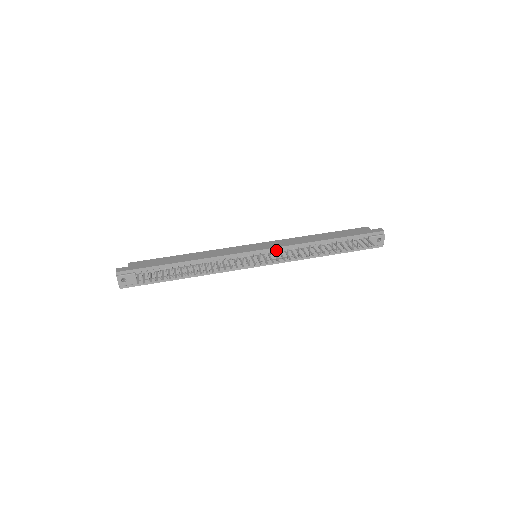
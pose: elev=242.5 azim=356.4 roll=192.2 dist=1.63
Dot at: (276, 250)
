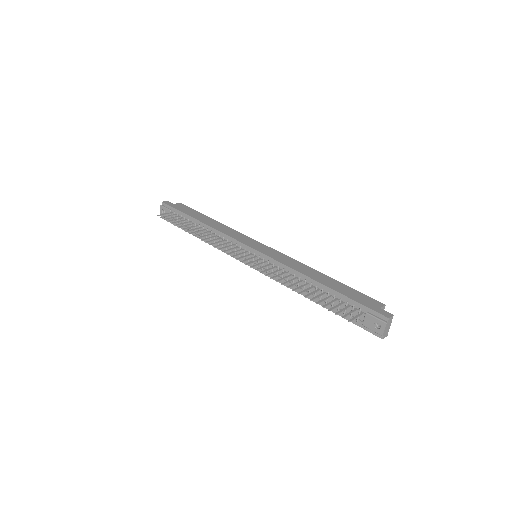
Dot at: (269, 260)
